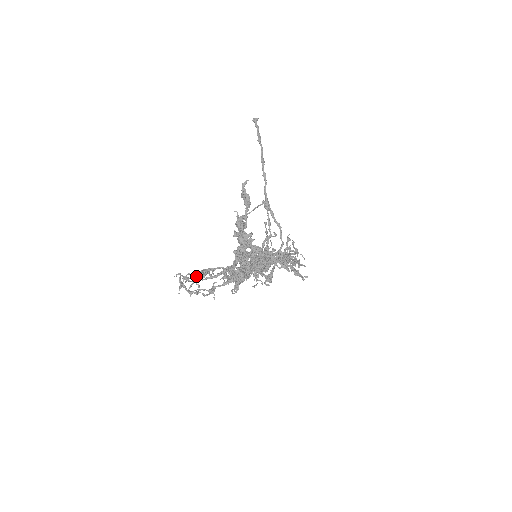
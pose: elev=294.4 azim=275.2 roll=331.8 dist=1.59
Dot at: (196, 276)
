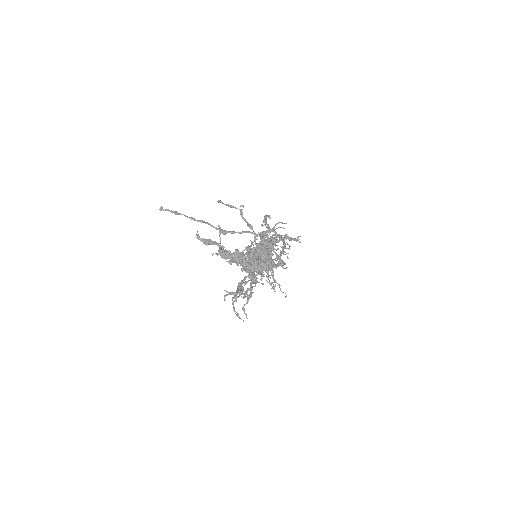
Dot at: (238, 296)
